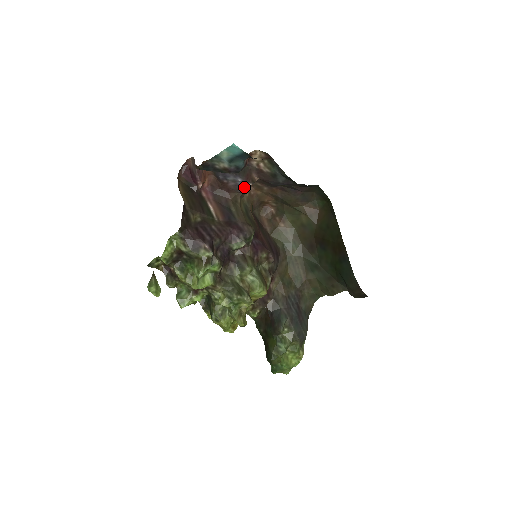
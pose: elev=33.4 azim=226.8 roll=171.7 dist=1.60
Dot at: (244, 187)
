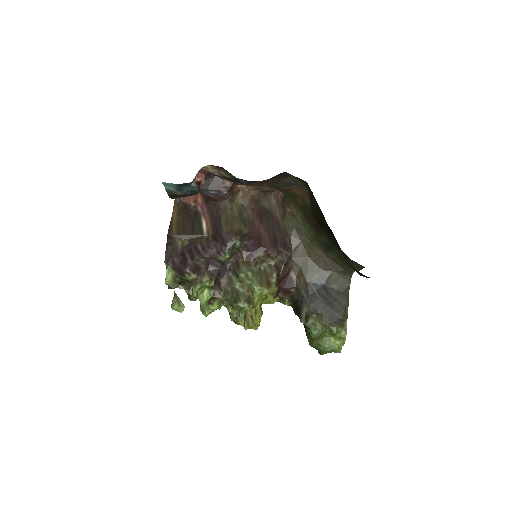
Dot at: (224, 195)
